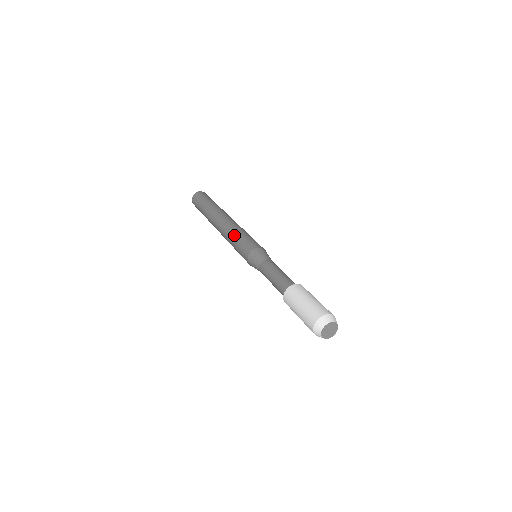
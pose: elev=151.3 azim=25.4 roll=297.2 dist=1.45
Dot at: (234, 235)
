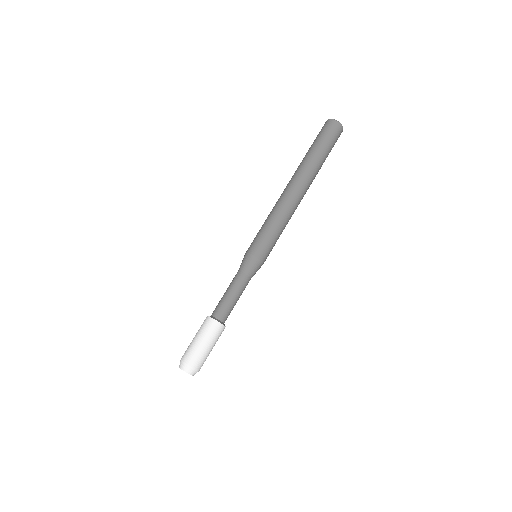
Dot at: (273, 221)
